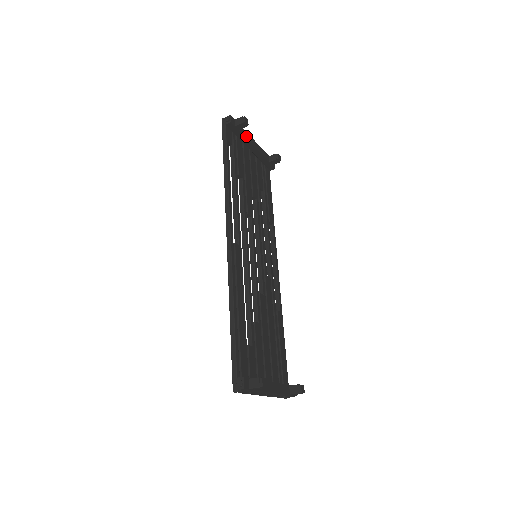
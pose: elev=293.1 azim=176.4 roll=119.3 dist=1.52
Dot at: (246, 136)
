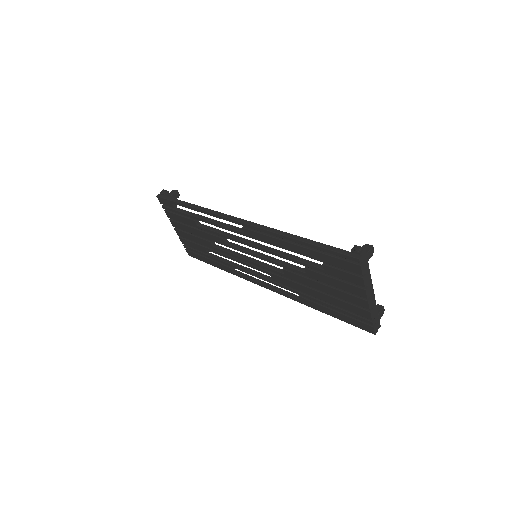
Dot at: occluded
